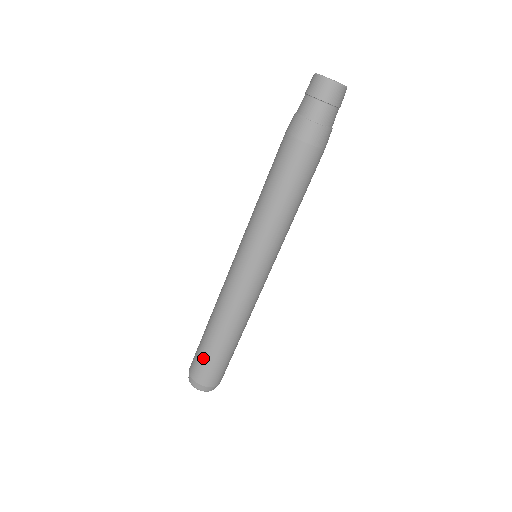
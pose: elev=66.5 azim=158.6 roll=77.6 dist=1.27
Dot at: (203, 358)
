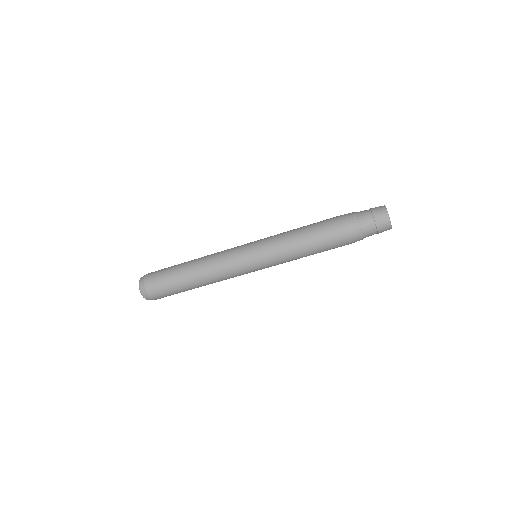
Dot at: (169, 289)
